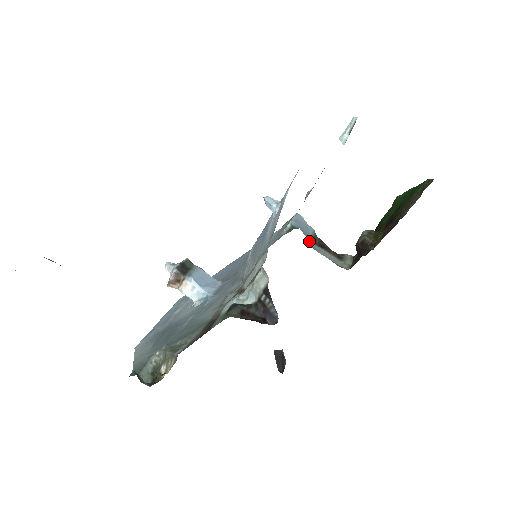
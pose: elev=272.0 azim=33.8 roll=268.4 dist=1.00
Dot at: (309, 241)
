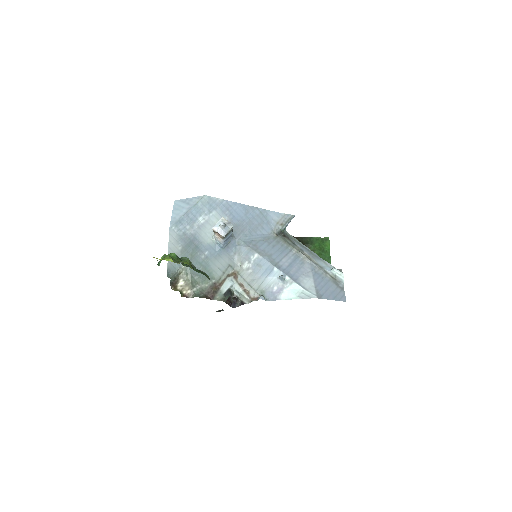
Dot at: occluded
